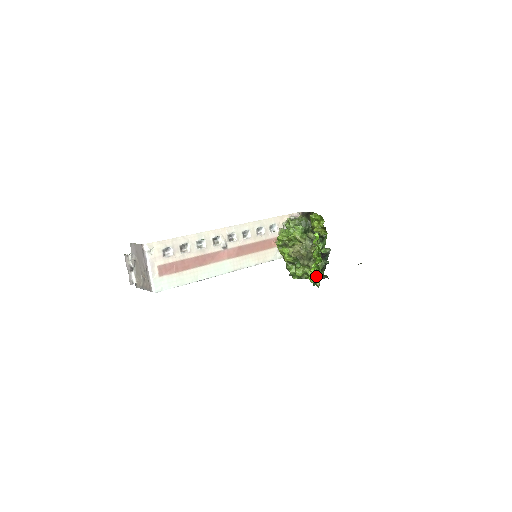
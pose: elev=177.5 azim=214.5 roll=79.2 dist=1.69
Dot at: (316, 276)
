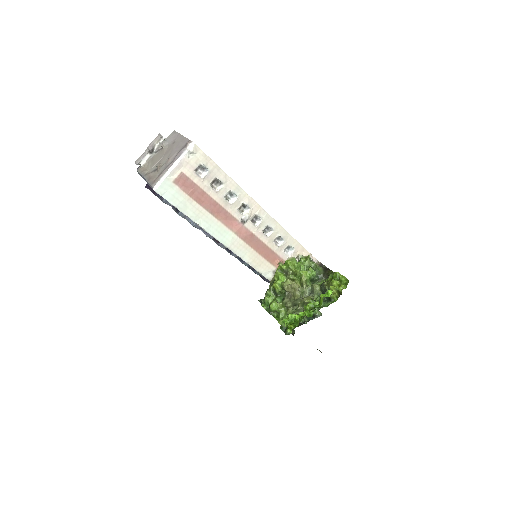
Dot at: (293, 324)
